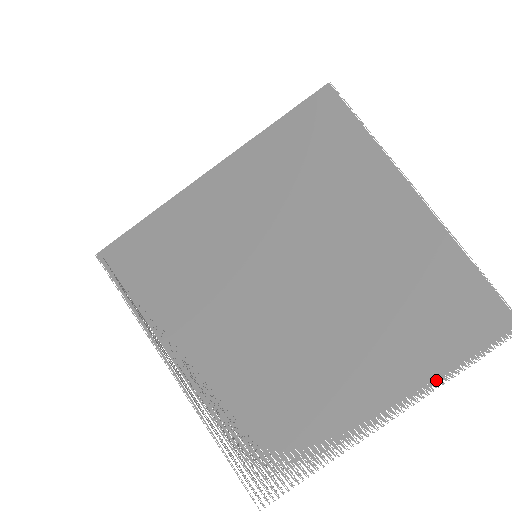
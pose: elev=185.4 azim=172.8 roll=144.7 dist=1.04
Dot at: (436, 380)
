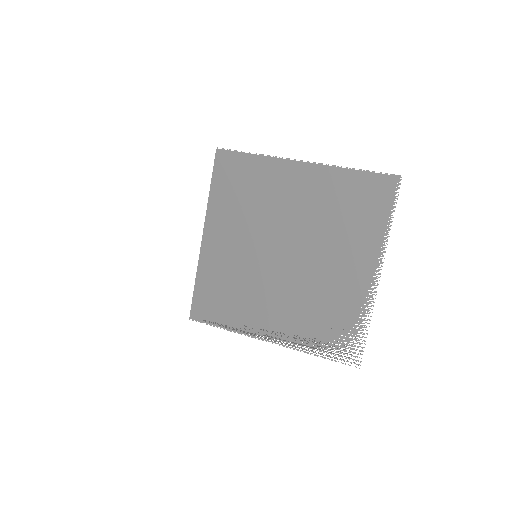
Dot at: (383, 238)
